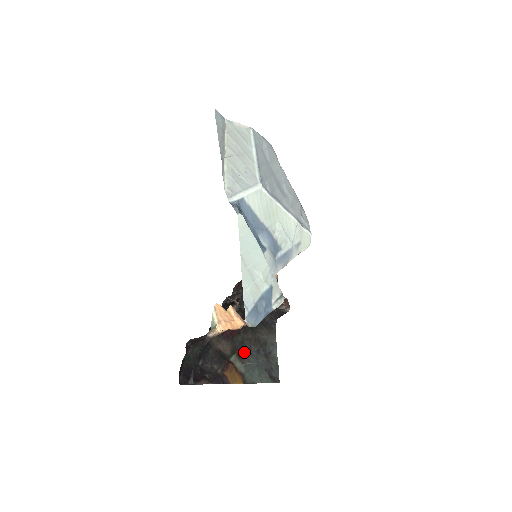
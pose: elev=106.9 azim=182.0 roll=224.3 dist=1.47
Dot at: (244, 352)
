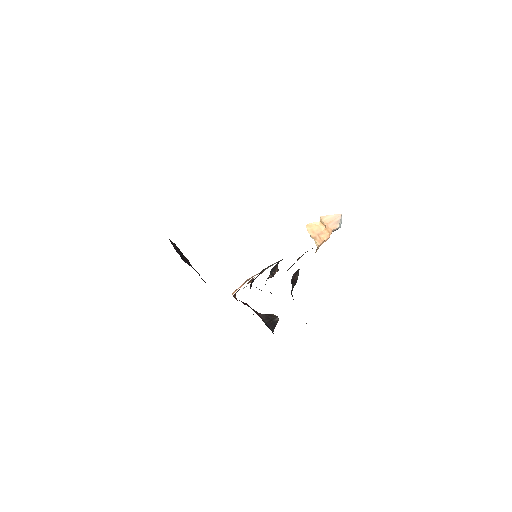
Dot at: occluded
